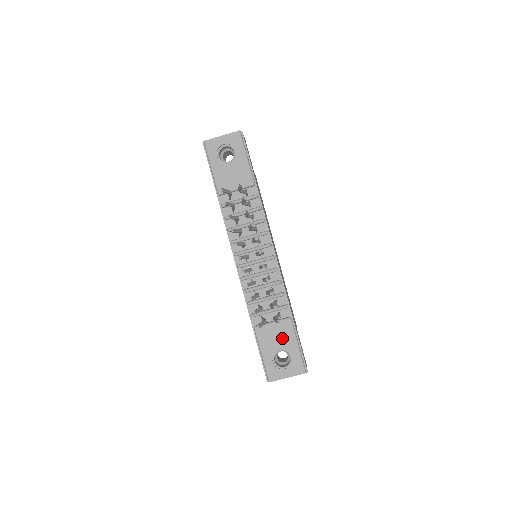
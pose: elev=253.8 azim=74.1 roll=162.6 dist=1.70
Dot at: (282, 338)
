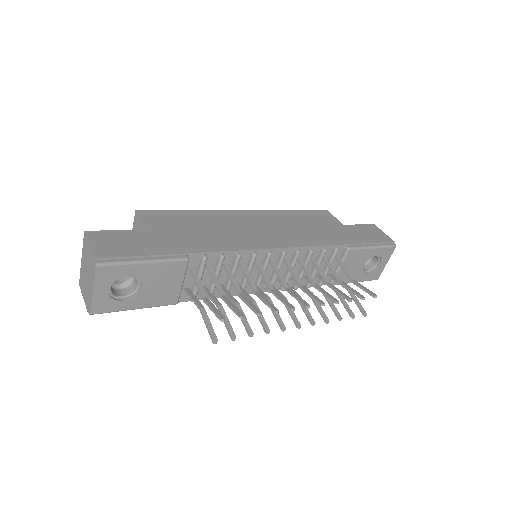
Dot at: (358, 262)
